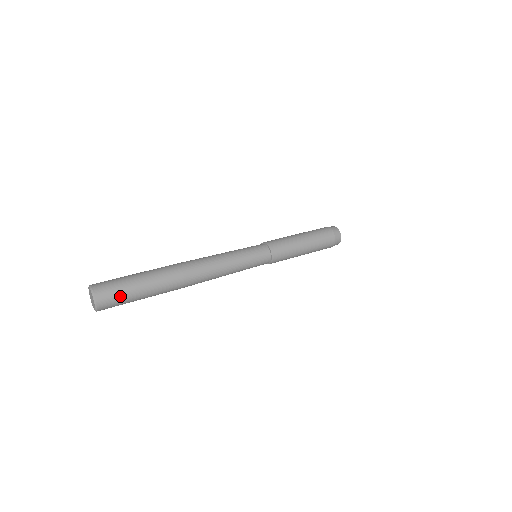
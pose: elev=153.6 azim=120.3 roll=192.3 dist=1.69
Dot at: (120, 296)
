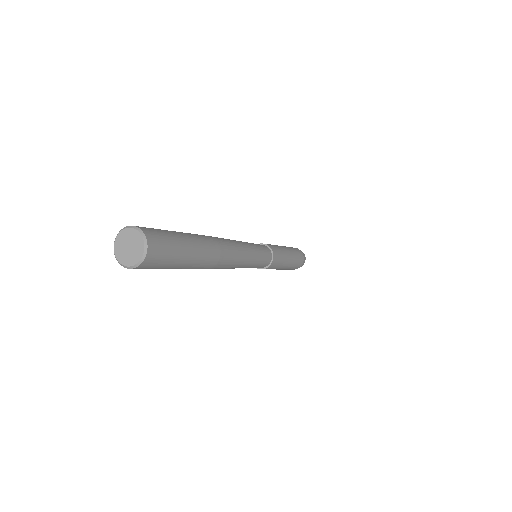
Dot at: (164, 263)
